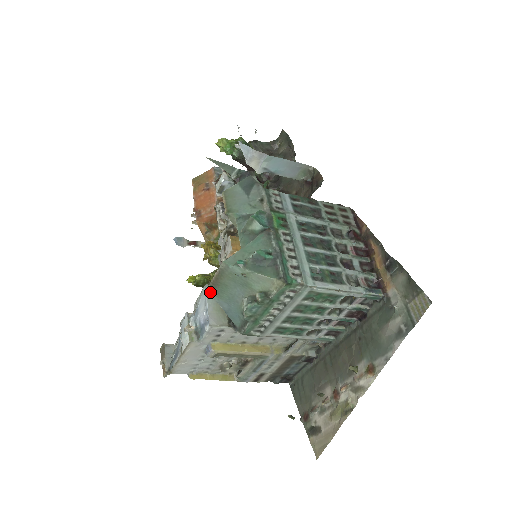
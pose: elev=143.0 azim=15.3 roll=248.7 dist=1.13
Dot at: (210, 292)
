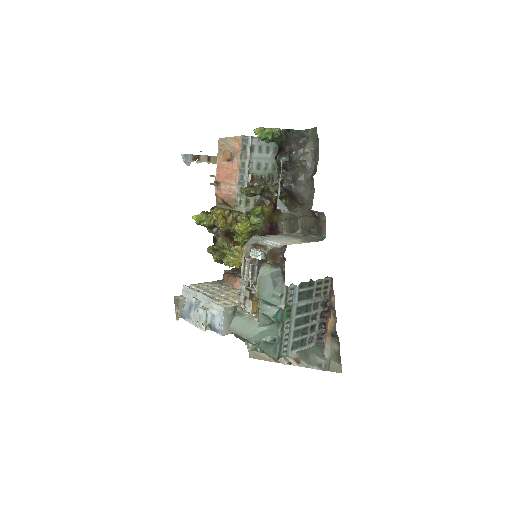
Dot at: occluded
